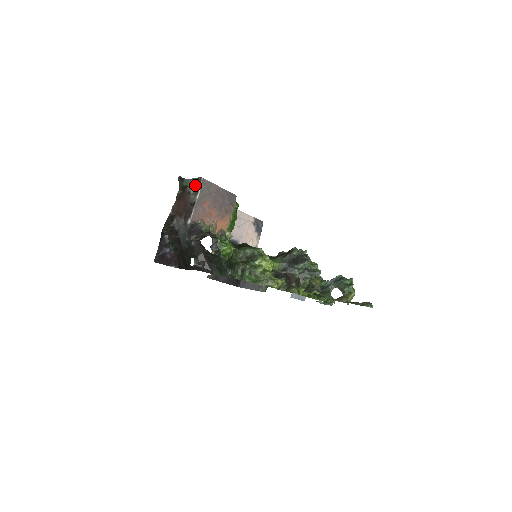
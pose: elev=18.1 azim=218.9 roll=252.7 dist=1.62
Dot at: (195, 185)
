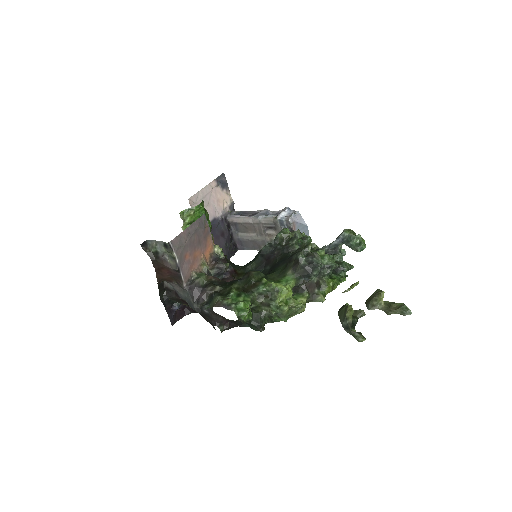
Dot at: (167, 251)
